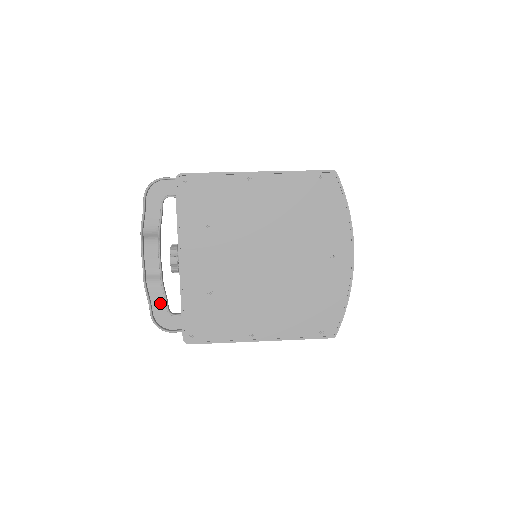
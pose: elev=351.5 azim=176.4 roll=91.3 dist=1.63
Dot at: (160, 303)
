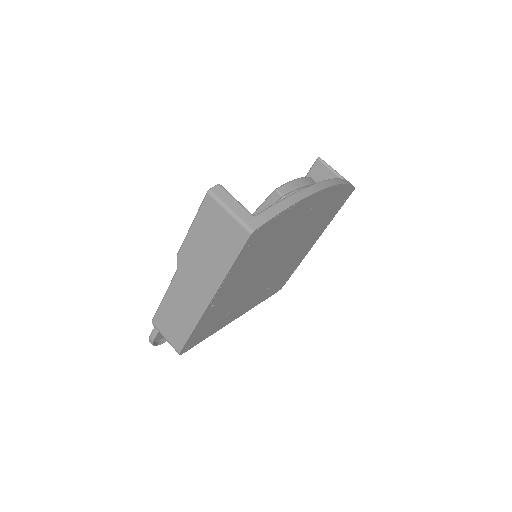
Dot at: occluded
